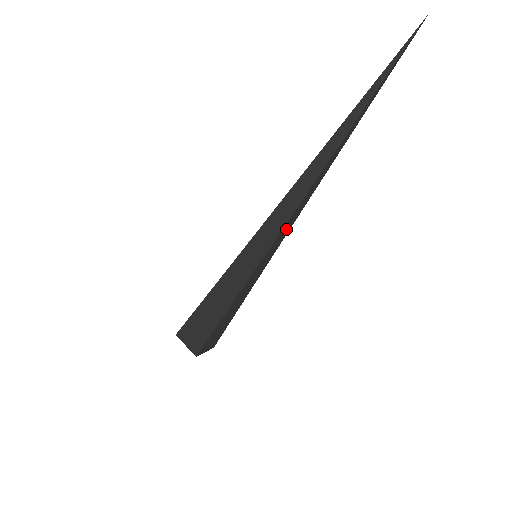
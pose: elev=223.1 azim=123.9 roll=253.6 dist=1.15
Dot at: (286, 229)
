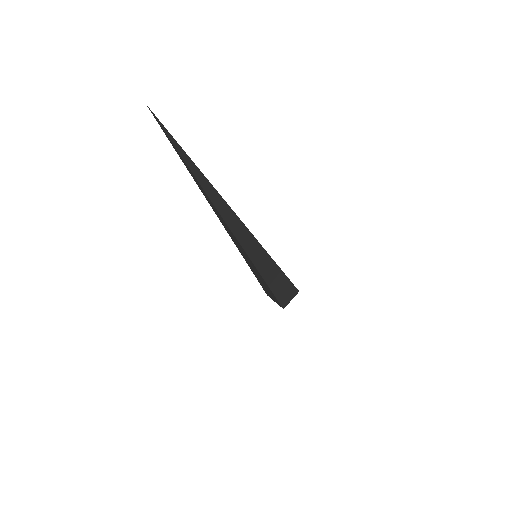
Dot at: (250, 244)
